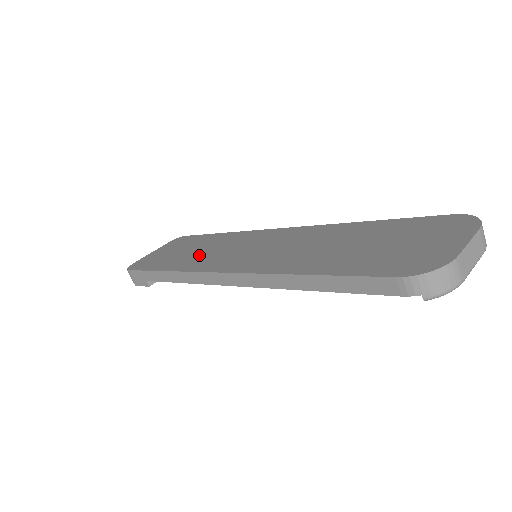
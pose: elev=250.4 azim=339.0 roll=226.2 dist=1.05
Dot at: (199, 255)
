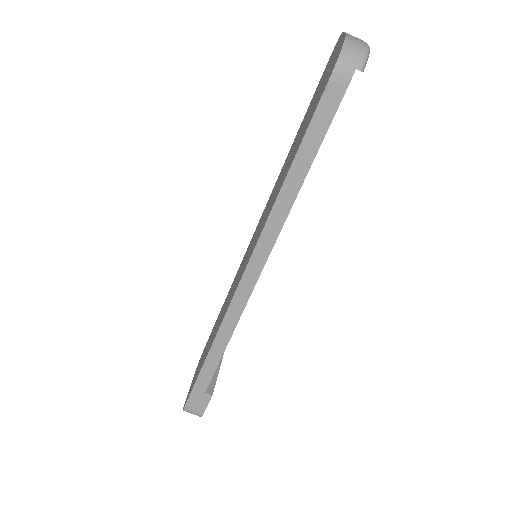
Dot at: (221, 317)
